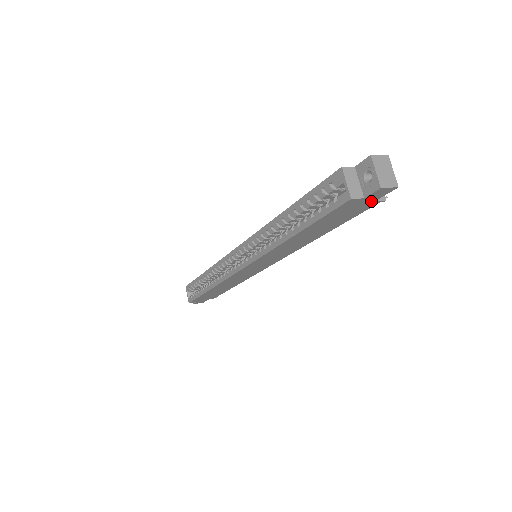
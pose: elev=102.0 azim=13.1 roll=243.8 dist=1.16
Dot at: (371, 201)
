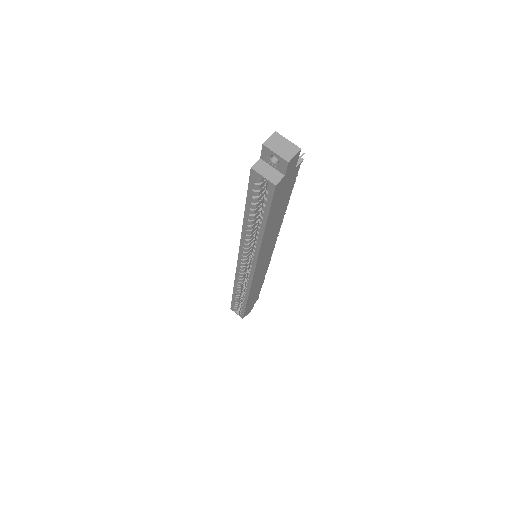
Dot at: (293, 171)
